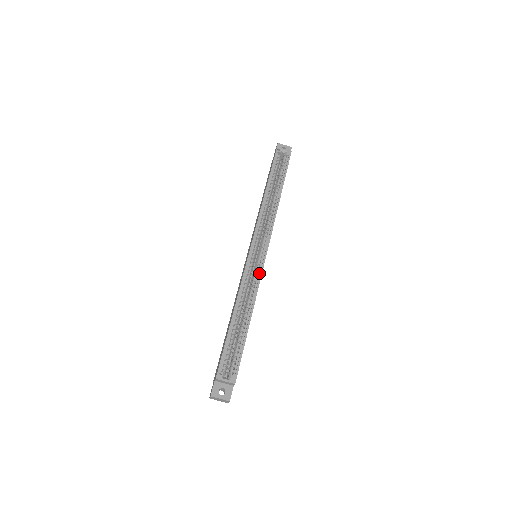
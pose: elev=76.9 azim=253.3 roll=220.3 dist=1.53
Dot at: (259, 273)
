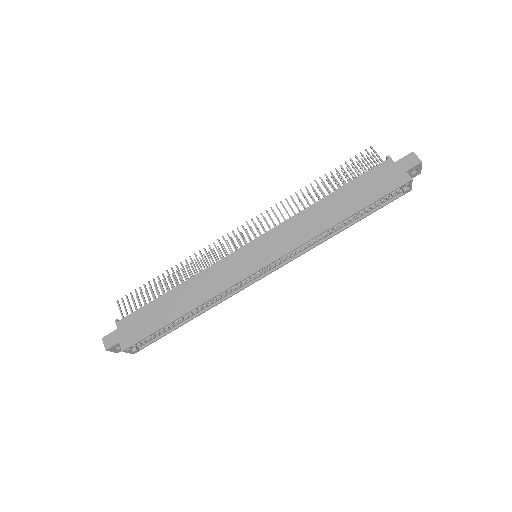
Dot at: (240, 288)
